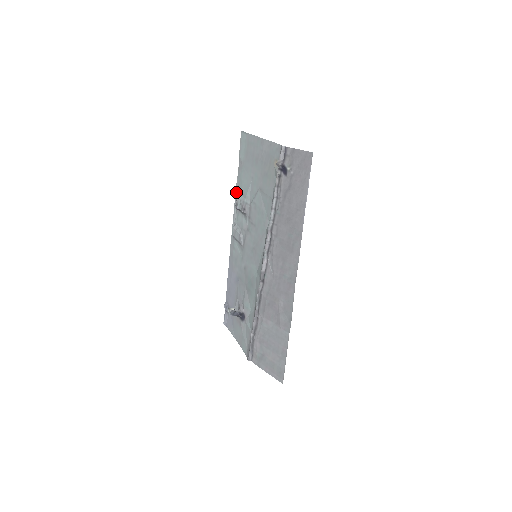
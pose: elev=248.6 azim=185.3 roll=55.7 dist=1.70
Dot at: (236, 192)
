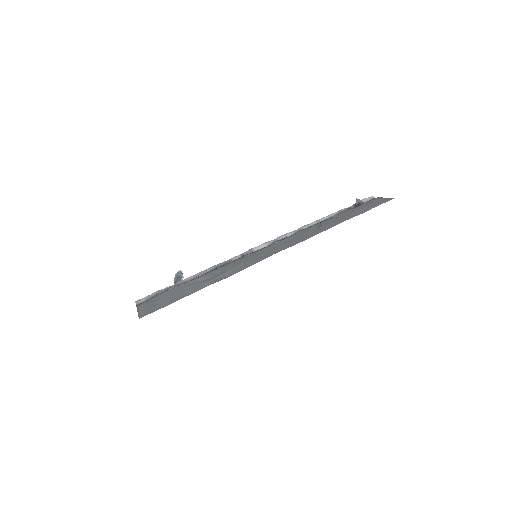
Dot at: occluded
